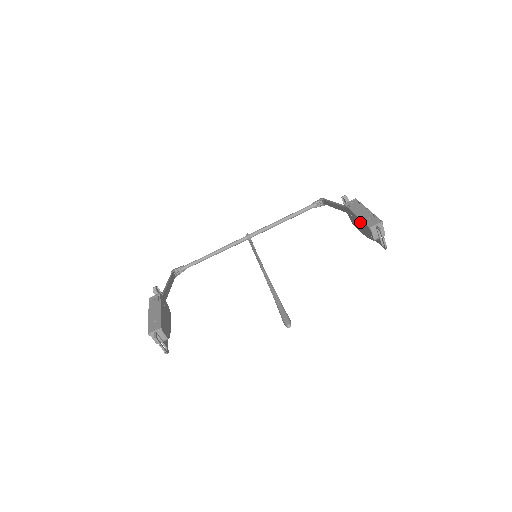
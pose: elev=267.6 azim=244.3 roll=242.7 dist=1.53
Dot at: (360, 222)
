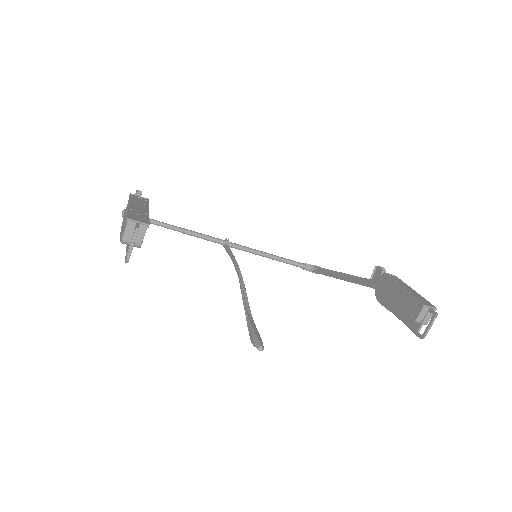
Dot at: (403, 296)
